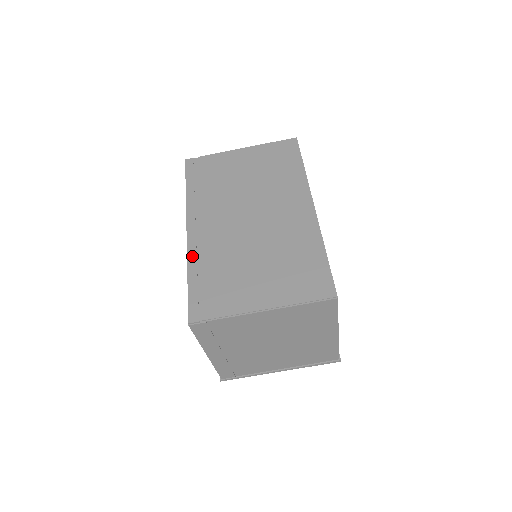
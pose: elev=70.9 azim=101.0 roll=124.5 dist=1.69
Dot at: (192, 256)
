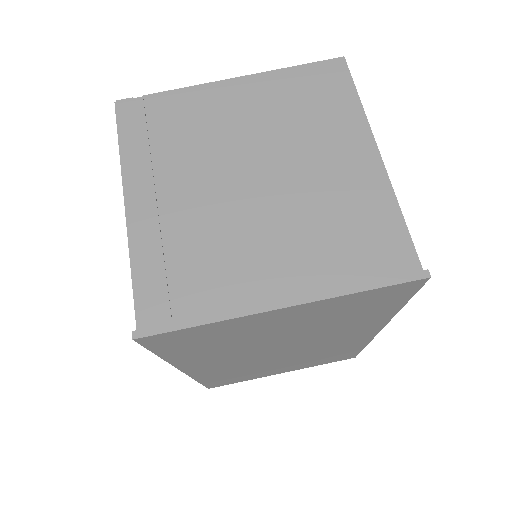
Dot at: occluded
